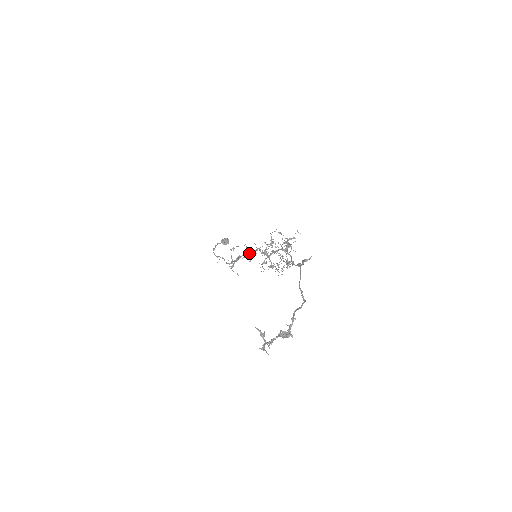
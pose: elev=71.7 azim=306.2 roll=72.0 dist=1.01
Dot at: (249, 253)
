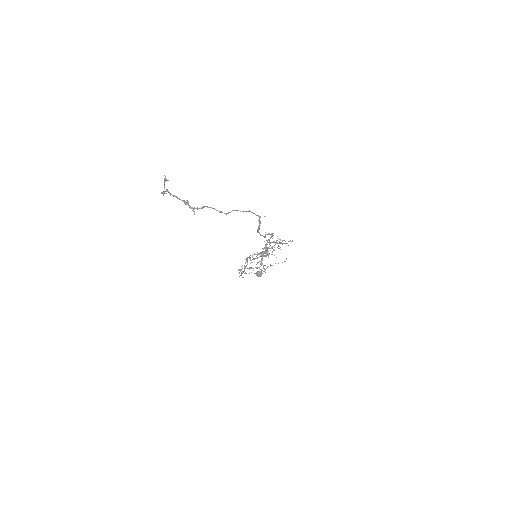
Dot at: (261, 269)
